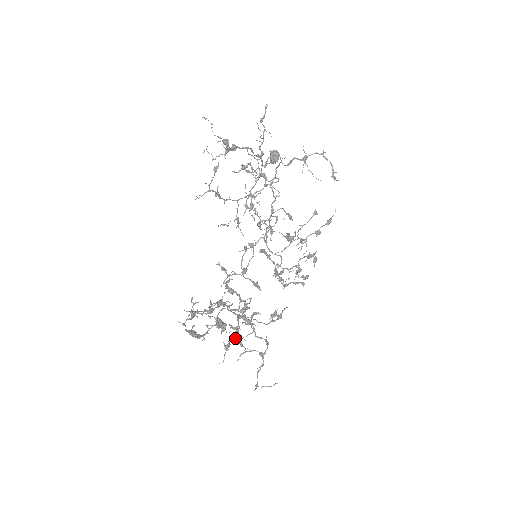
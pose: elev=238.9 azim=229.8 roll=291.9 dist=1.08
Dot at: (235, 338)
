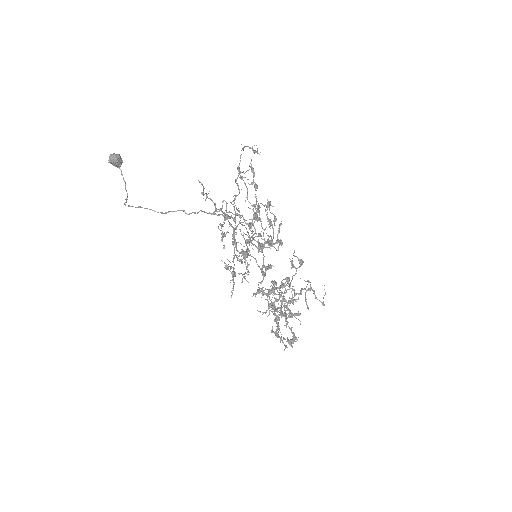
Dot at: occluded
